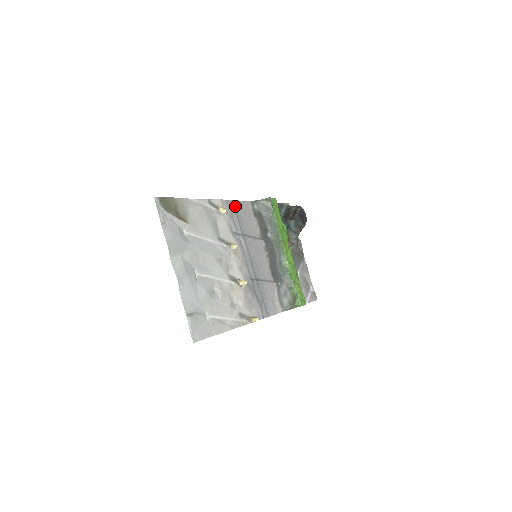
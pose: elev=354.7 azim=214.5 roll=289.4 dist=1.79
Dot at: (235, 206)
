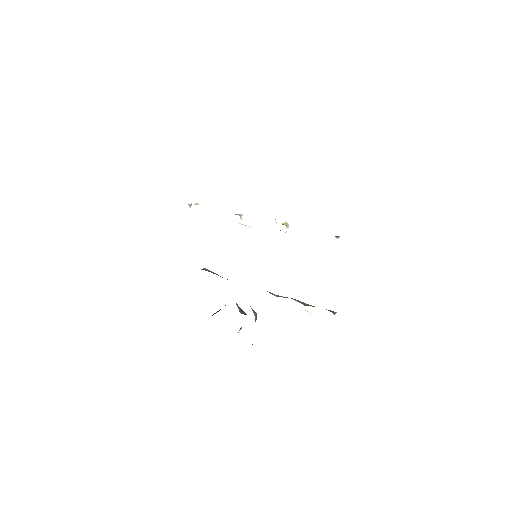
Dot at: occluded
